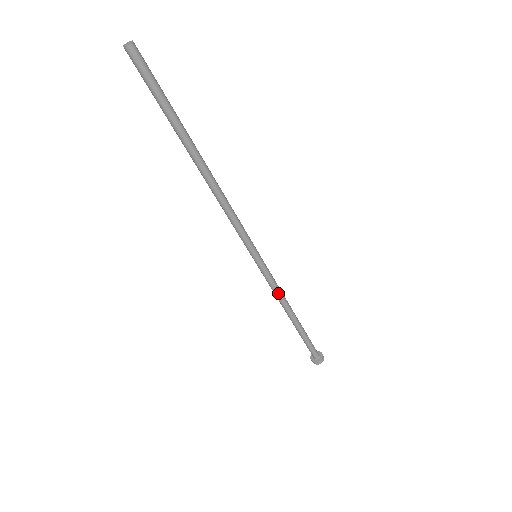
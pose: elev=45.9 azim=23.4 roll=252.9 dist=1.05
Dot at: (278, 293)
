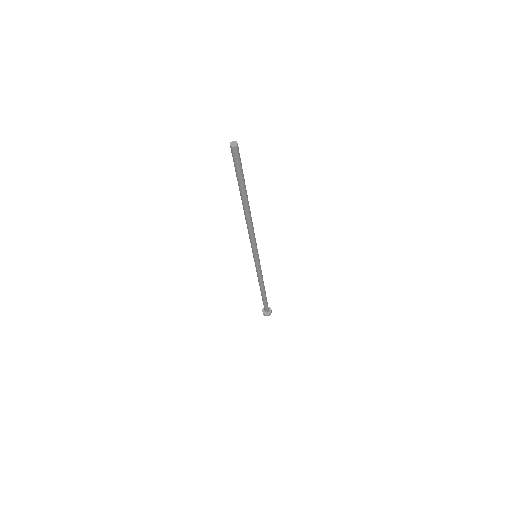
Dot at: (262, 276)
